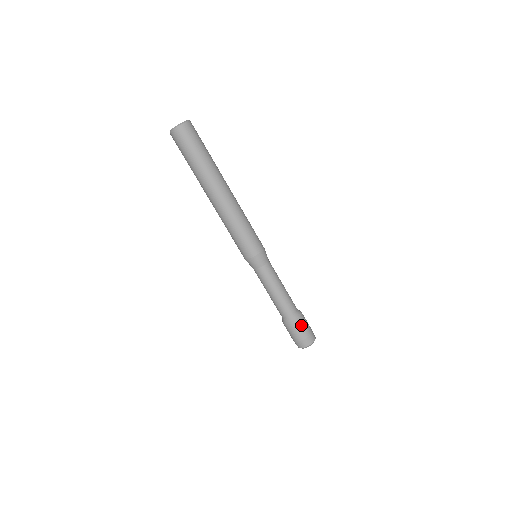
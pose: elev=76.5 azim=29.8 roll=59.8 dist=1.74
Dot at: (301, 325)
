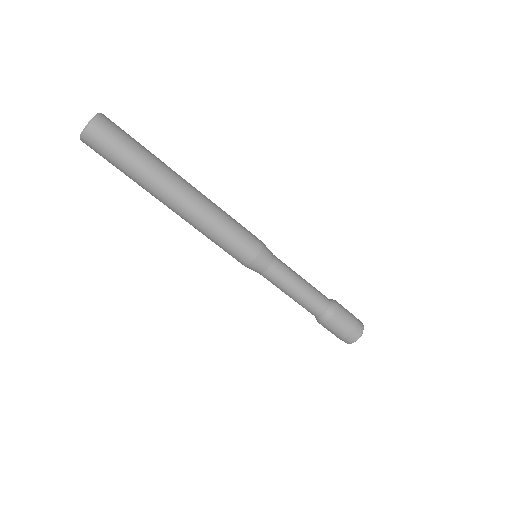
Dot at: (333, 327)
